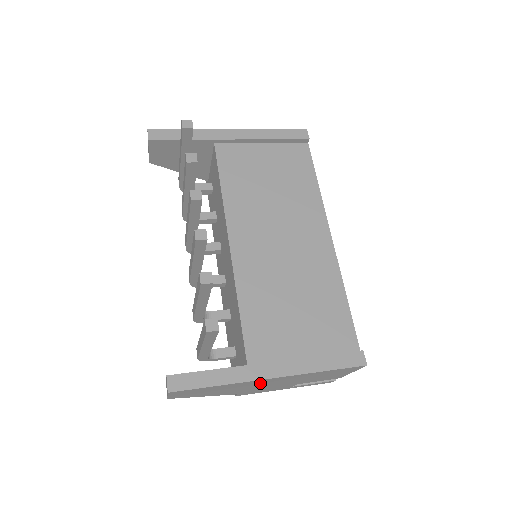
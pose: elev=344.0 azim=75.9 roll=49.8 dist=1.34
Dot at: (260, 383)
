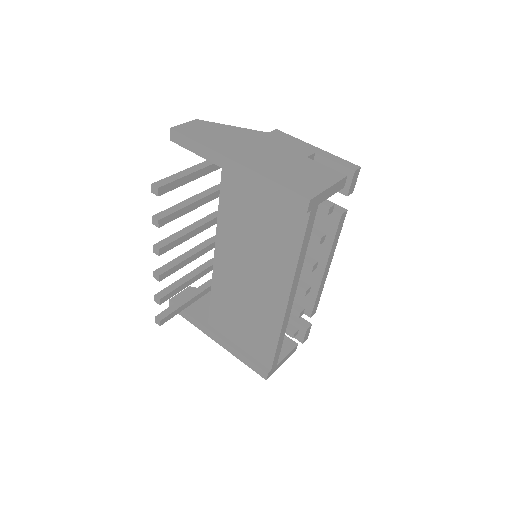
Dot at: occluded
